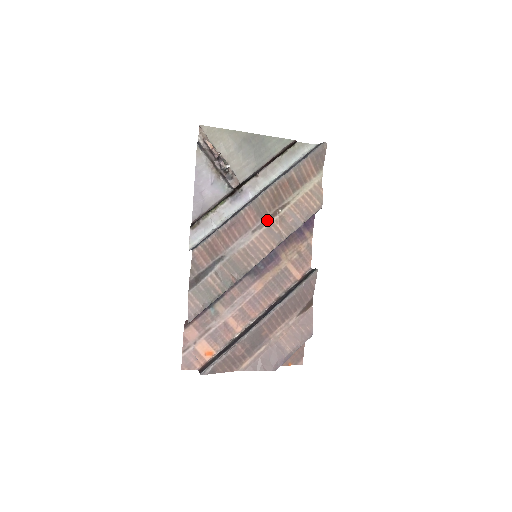
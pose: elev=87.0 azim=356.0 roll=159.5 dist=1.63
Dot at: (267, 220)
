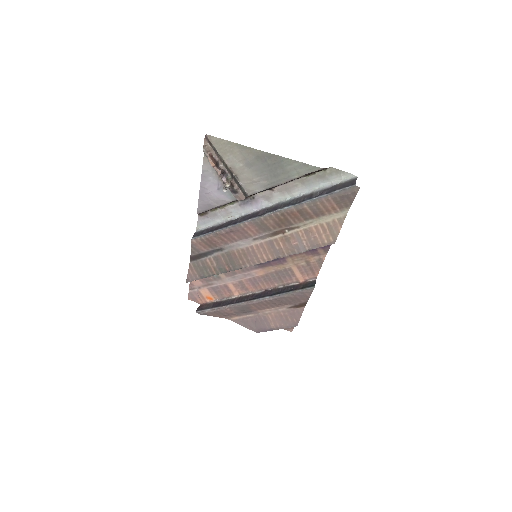
Dot at: (271, 234)
